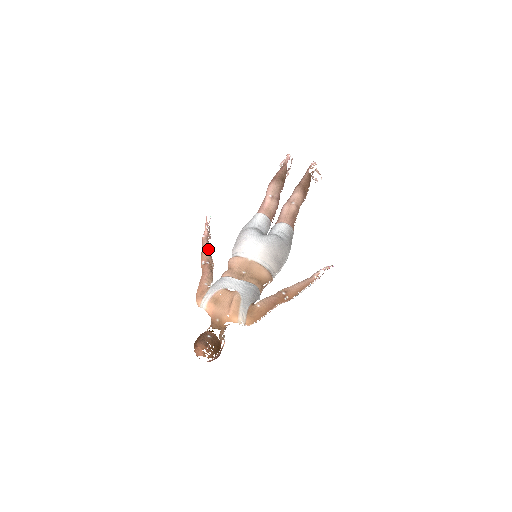
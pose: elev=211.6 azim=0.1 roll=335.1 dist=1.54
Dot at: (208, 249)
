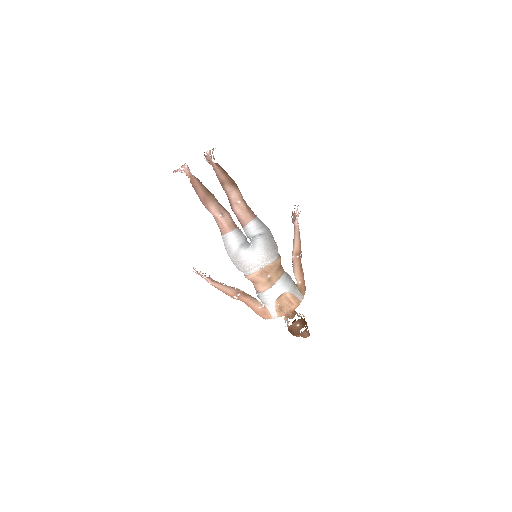
Dot at: (225, 287)
